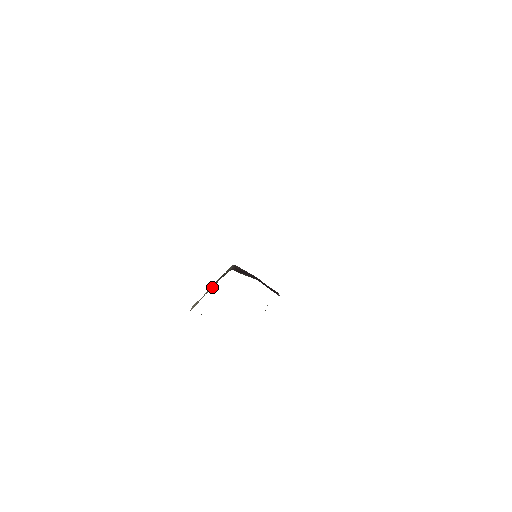
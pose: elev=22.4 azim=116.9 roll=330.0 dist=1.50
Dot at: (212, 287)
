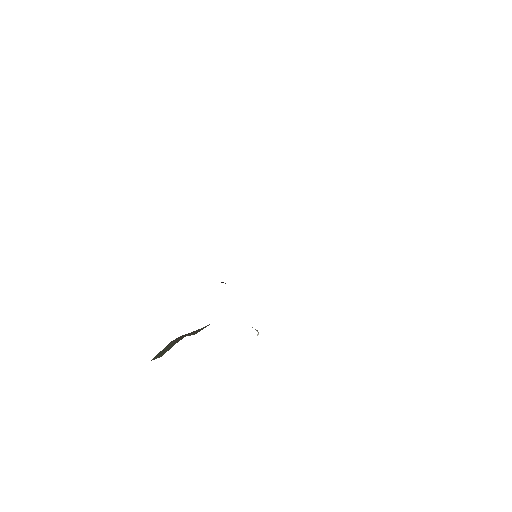
Dot at: occluded
